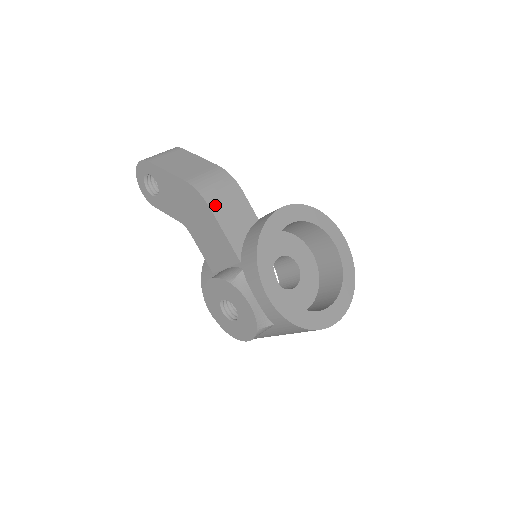
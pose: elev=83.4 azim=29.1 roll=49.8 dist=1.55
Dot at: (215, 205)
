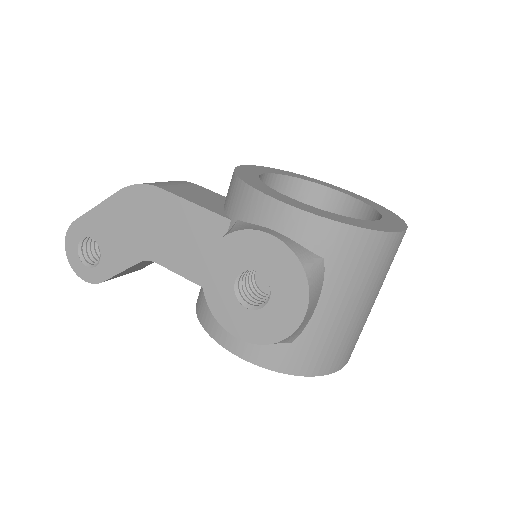
Dot at: (167, 188)
